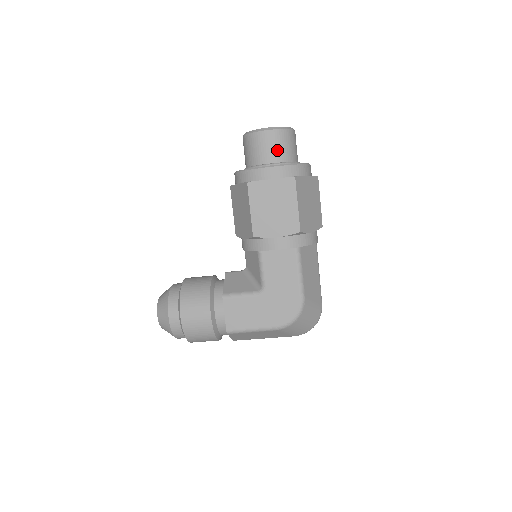
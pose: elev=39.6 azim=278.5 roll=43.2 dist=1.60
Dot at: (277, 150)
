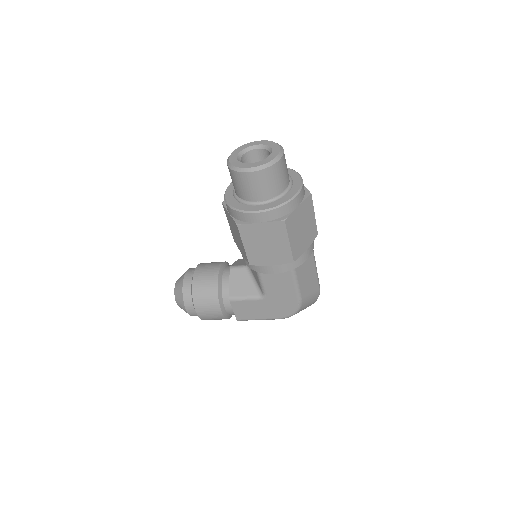
Dot at: (264, 189)
